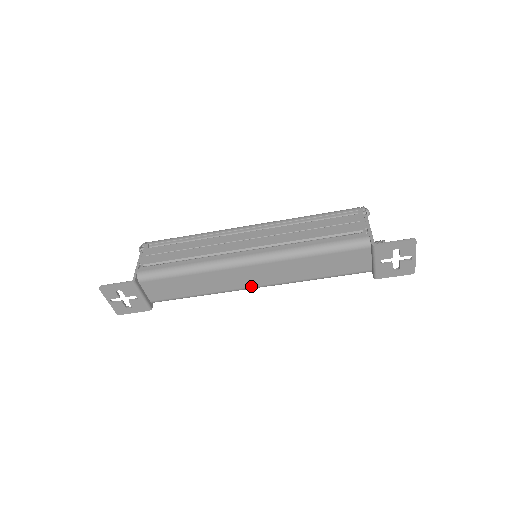
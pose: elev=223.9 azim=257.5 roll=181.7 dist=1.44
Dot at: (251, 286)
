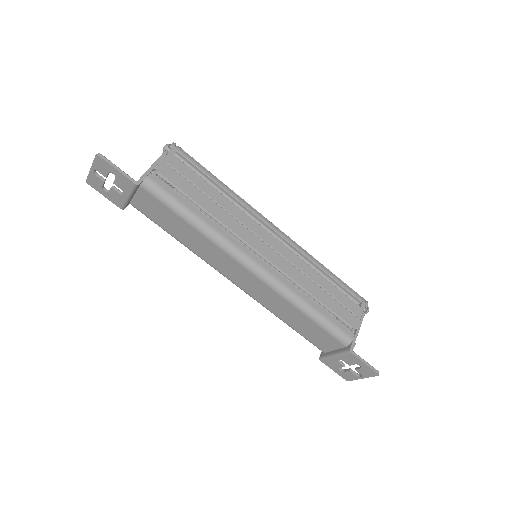
Dot at: (229, 278)
